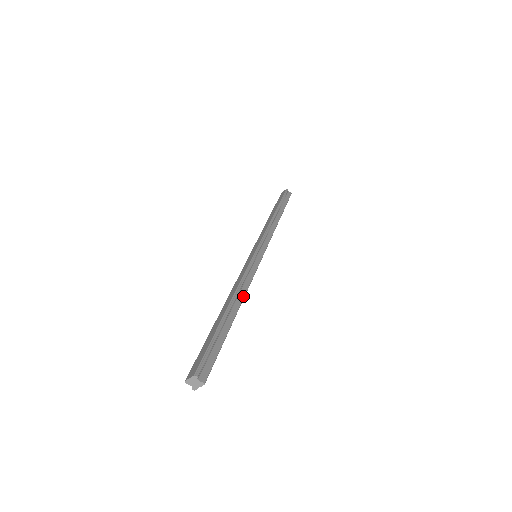
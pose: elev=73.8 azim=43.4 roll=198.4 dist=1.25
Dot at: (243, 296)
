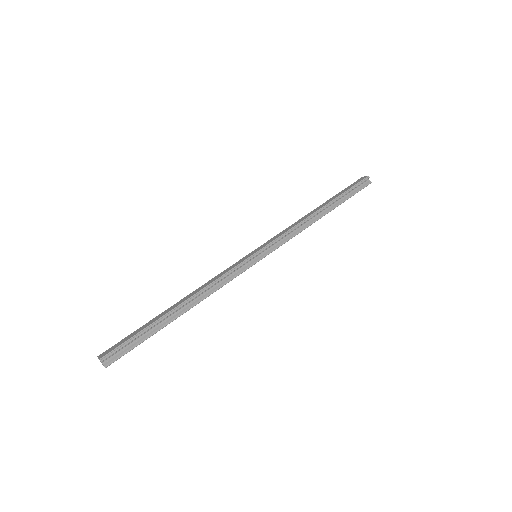
Dot at: (202, 299)
